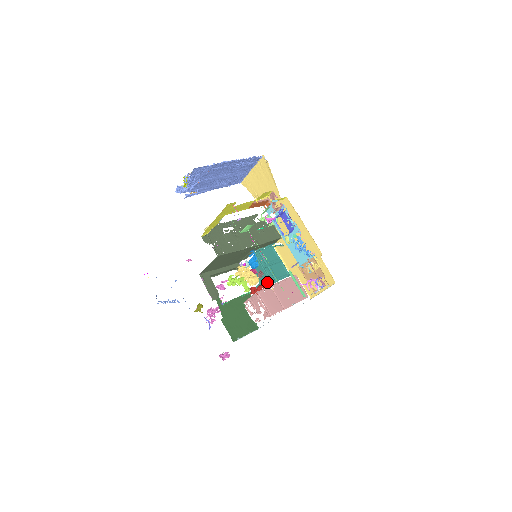
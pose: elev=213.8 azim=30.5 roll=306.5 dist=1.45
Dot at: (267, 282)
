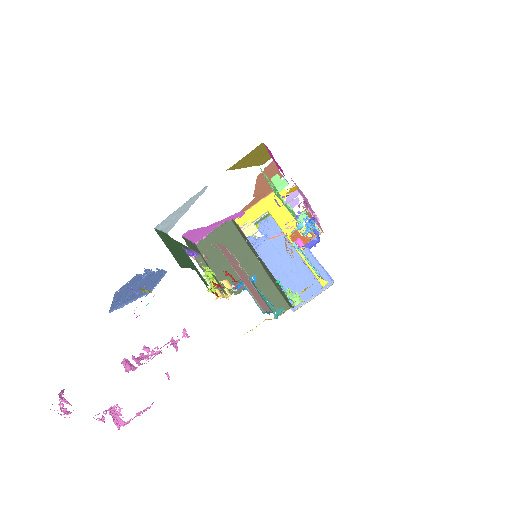
Dot at: occluded
